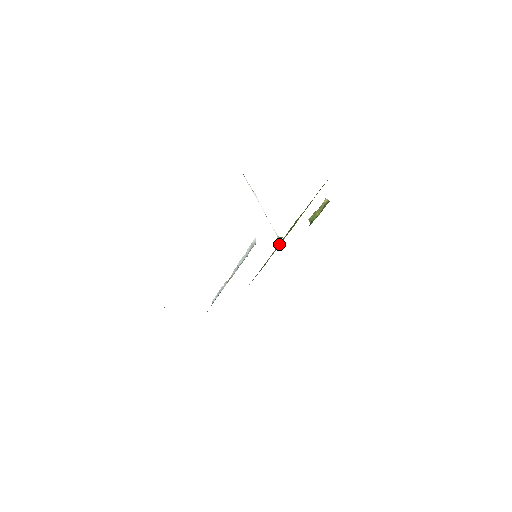
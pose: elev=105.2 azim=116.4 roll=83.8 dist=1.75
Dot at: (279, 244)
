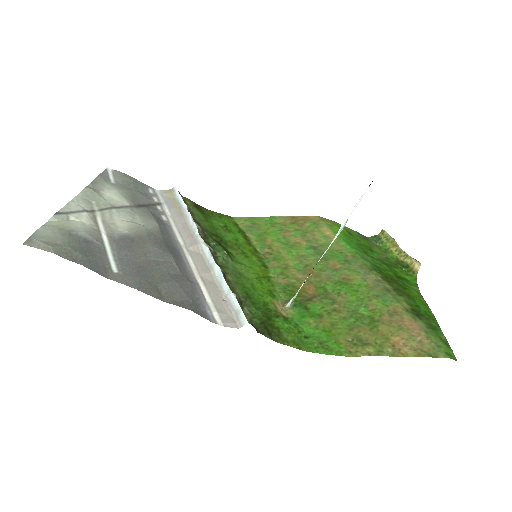
Dot at: (302, 257)
